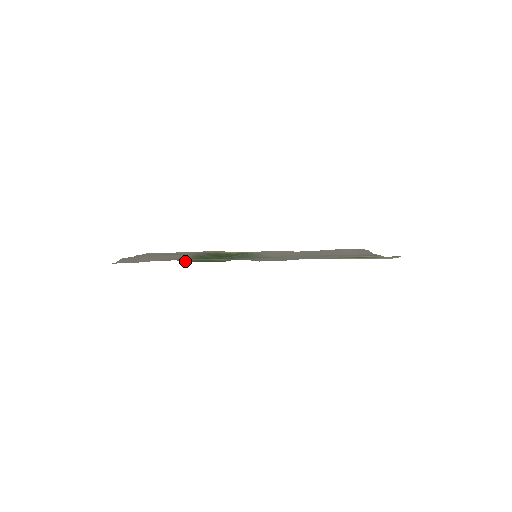
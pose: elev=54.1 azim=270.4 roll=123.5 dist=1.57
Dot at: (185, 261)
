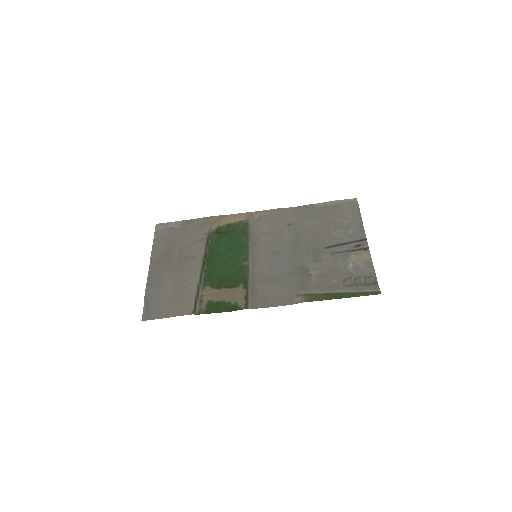
Dot at: (200, 313)
